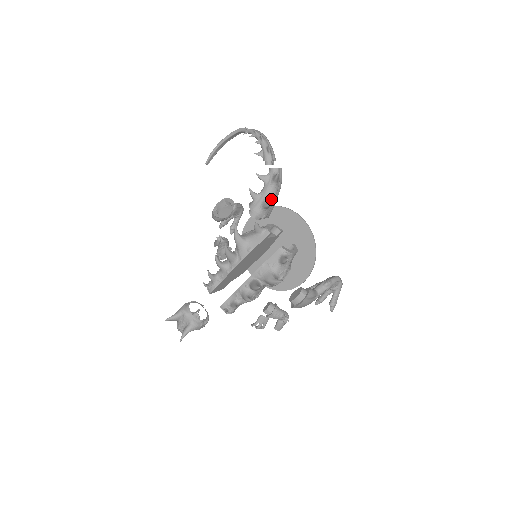
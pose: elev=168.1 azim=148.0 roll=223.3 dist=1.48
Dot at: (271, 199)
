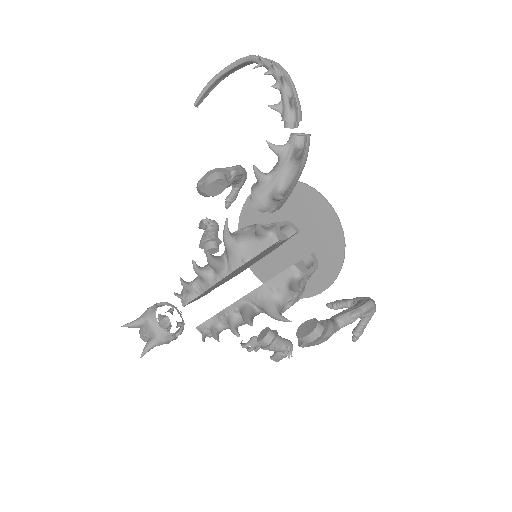
Dot at: (287, 185)
